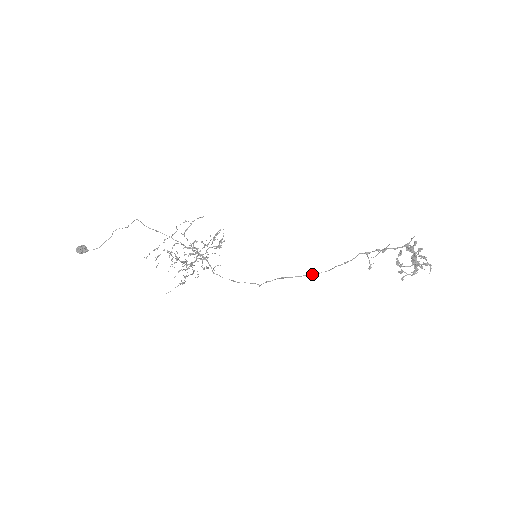
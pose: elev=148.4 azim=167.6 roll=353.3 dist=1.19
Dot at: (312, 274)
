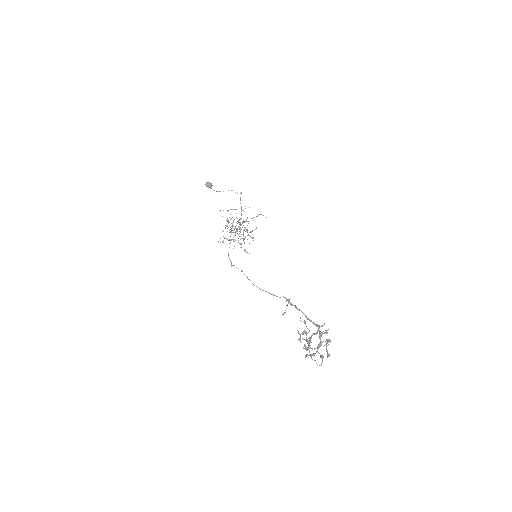
Dot at: occluded
